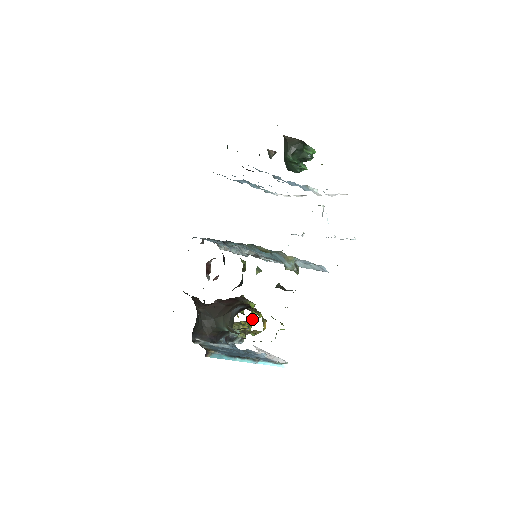
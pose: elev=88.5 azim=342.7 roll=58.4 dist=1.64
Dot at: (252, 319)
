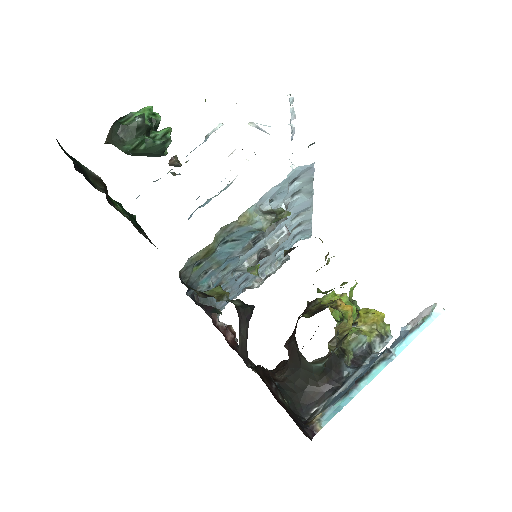
Dot at: occluded
